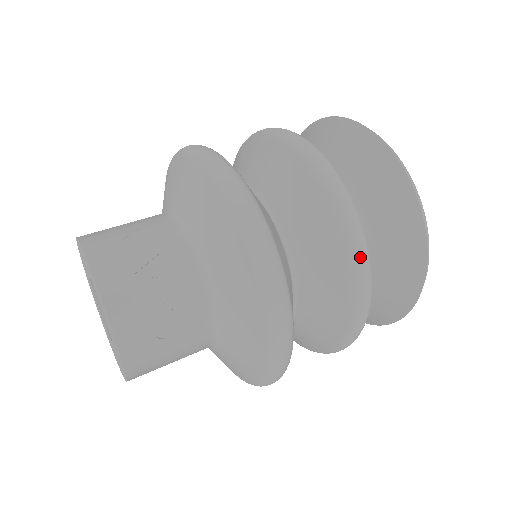
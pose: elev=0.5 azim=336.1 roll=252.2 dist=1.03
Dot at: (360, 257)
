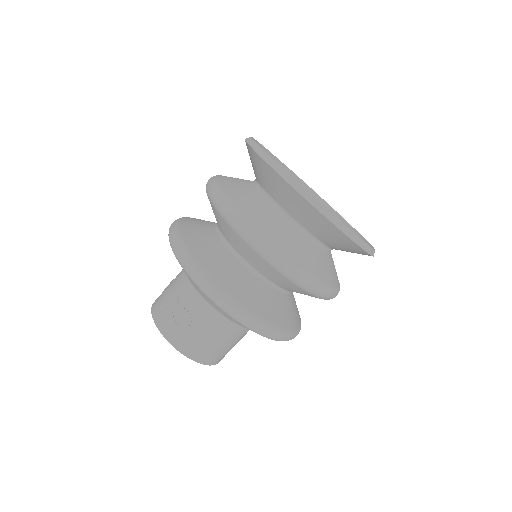
Dot at: (230, 218)
